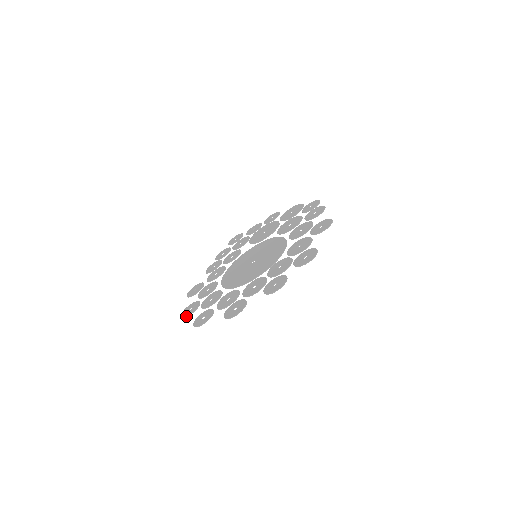
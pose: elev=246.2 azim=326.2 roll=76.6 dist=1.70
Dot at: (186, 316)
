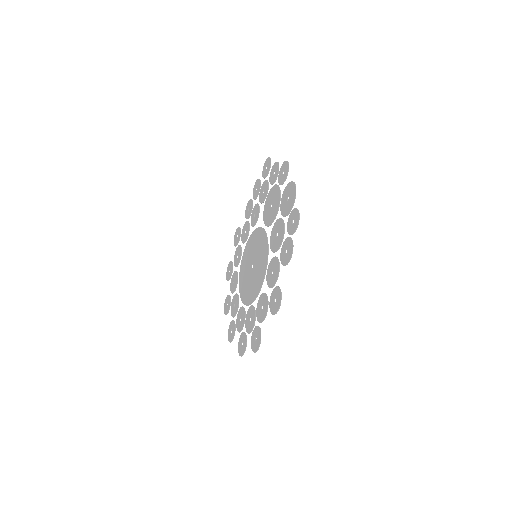
Dot at: occluded
